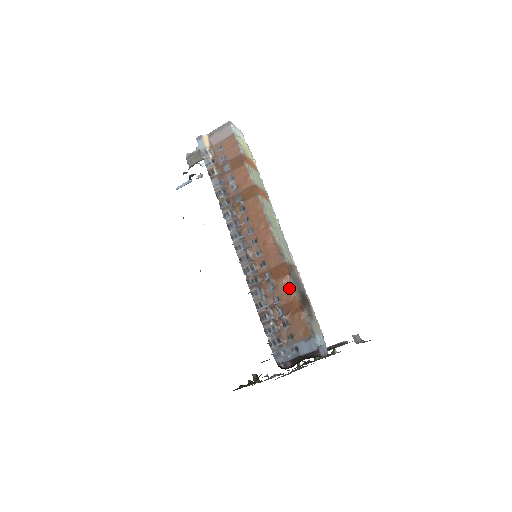
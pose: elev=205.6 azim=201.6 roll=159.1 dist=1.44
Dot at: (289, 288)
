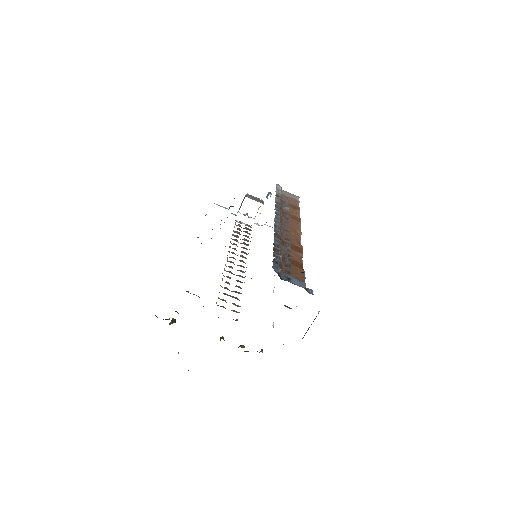
Dot at: (300, 258)
